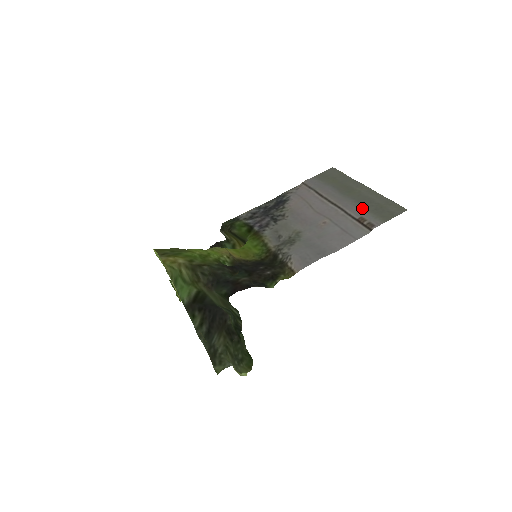
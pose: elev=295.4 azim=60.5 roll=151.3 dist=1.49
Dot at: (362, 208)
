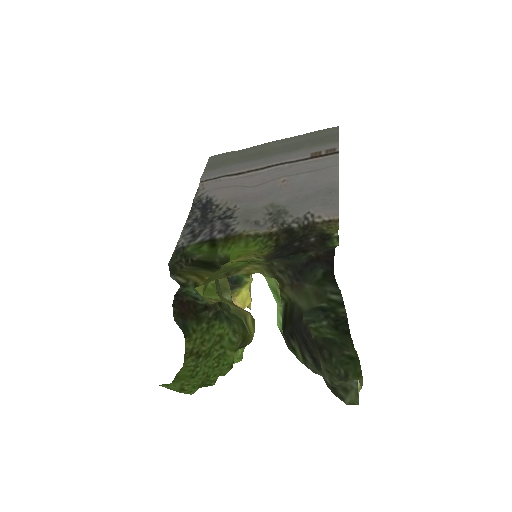
Dot at: (299, 150)
